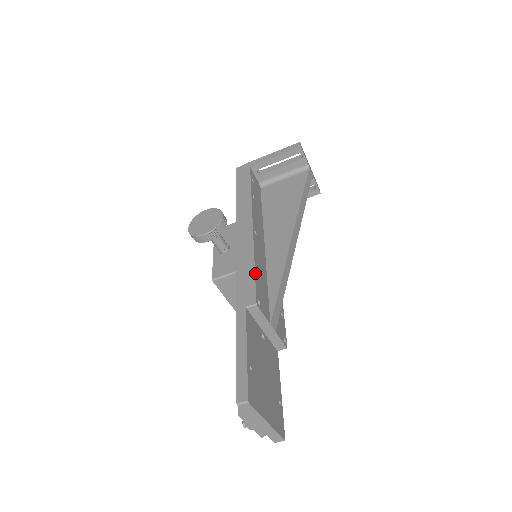
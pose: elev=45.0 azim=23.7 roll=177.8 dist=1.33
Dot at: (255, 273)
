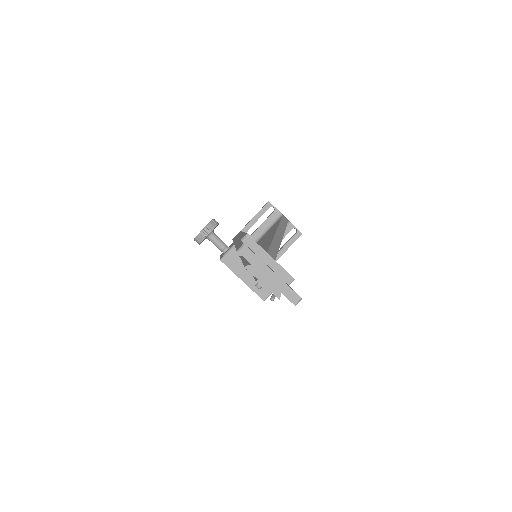
Dot at: occluded
